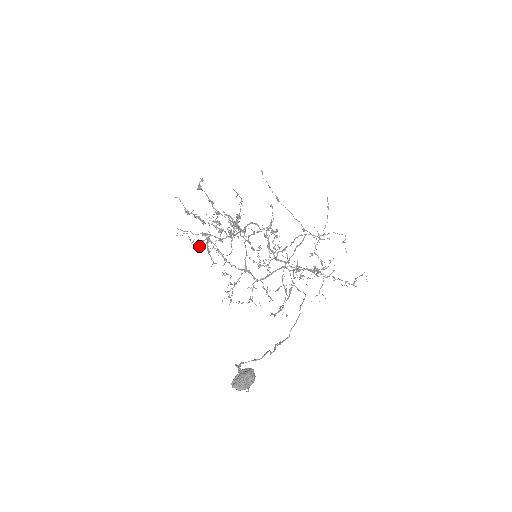
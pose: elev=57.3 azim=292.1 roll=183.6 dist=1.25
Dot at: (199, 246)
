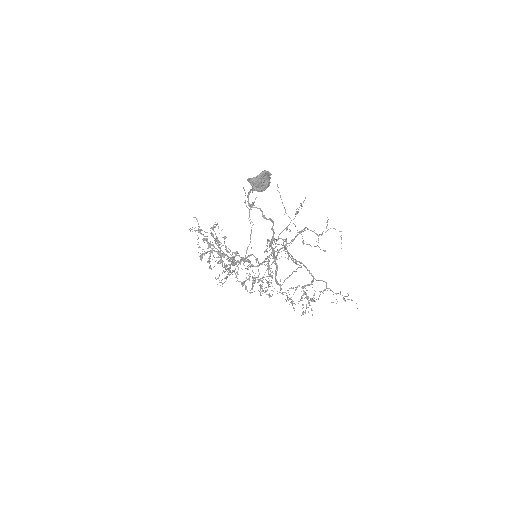
Dot at: (203, 249)
